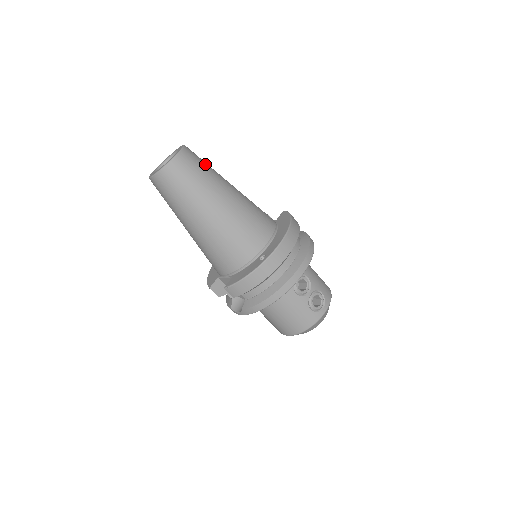
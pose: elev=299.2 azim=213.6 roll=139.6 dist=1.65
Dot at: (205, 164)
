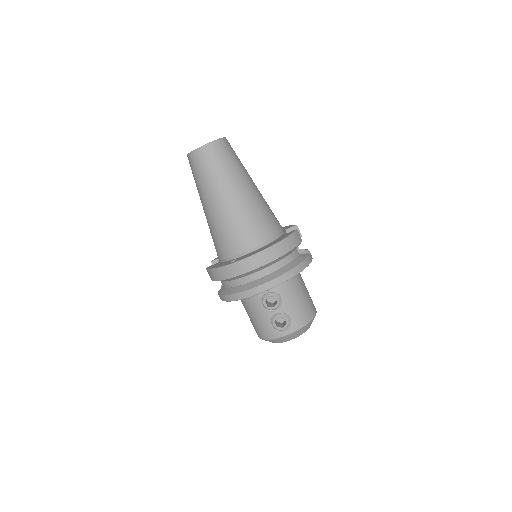
Dot at: (229, 161)
